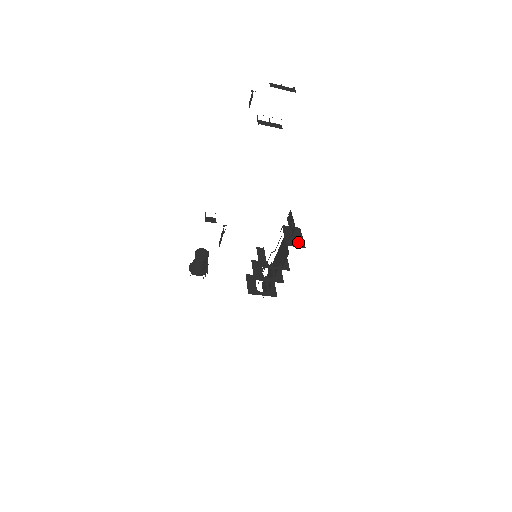
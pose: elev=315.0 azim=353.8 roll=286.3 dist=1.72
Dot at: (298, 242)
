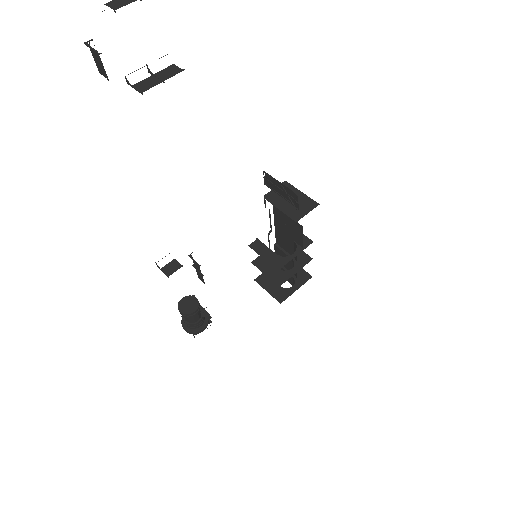
Dot at: (303, 204)
